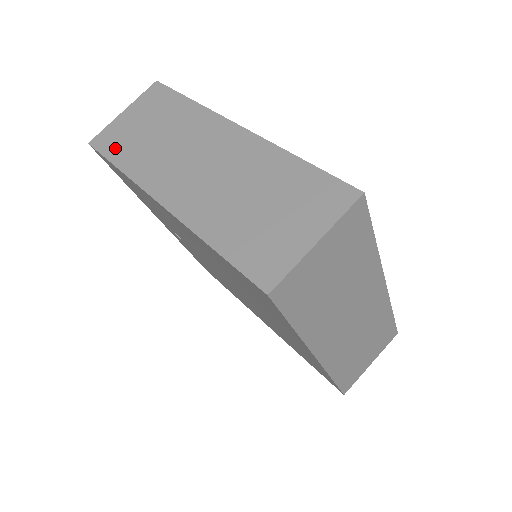
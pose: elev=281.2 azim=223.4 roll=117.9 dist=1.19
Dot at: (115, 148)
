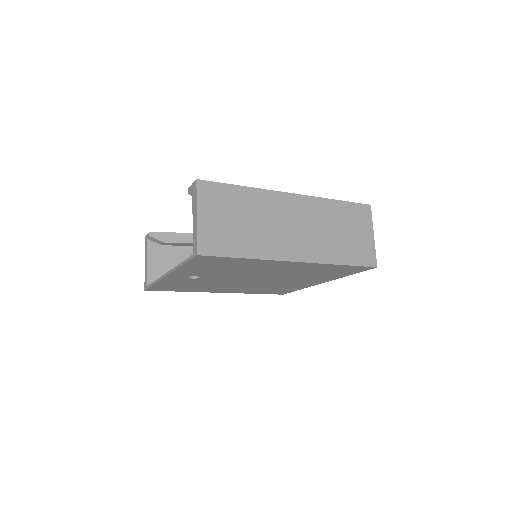
Dot at: (227, 247)
